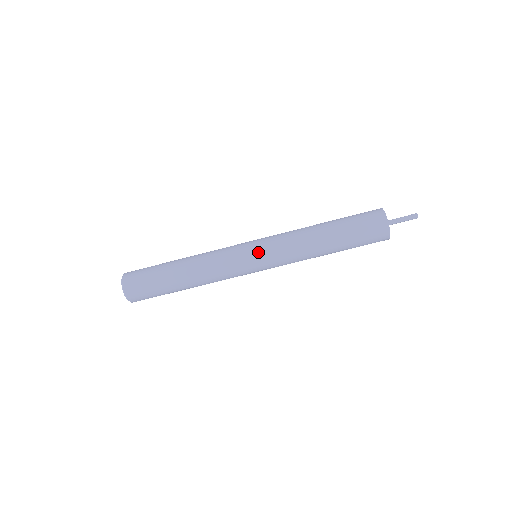
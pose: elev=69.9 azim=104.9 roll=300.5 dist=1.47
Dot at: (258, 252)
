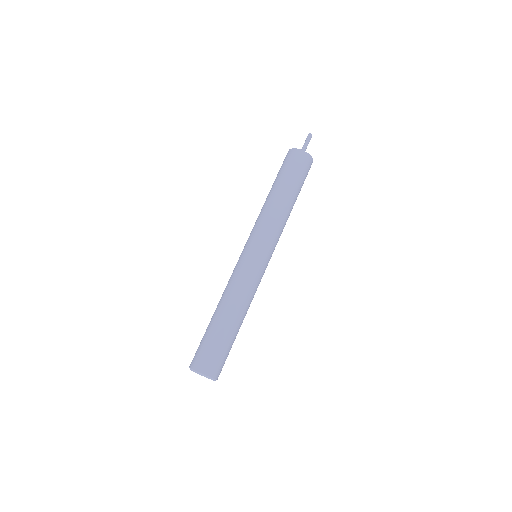
Dot at: (262, 251)
